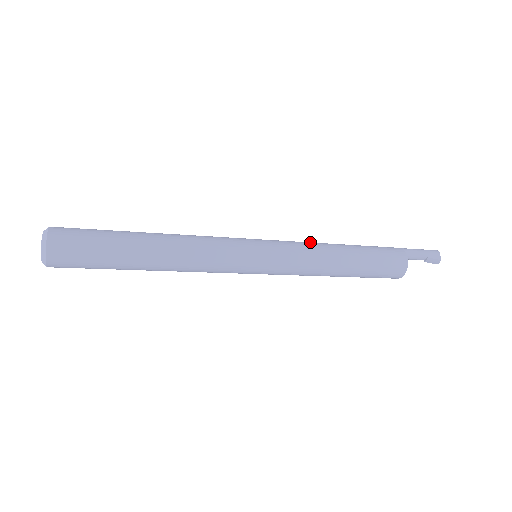
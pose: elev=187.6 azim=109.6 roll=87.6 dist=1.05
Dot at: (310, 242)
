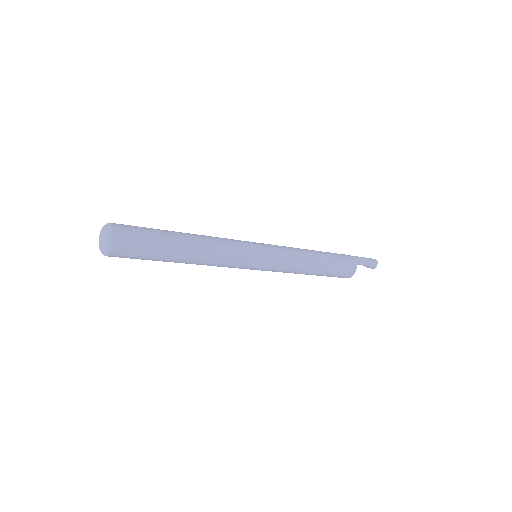
Dot at: (297, 250)
